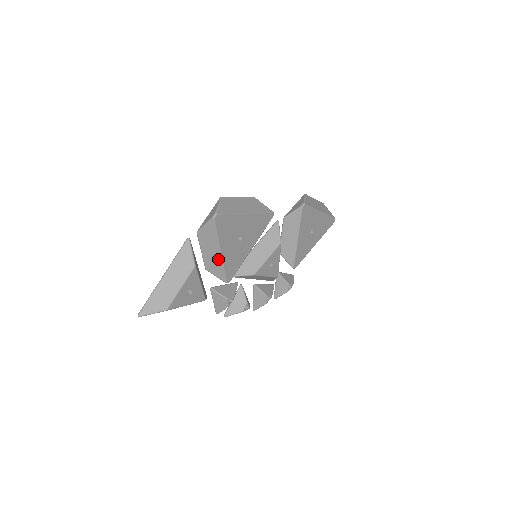
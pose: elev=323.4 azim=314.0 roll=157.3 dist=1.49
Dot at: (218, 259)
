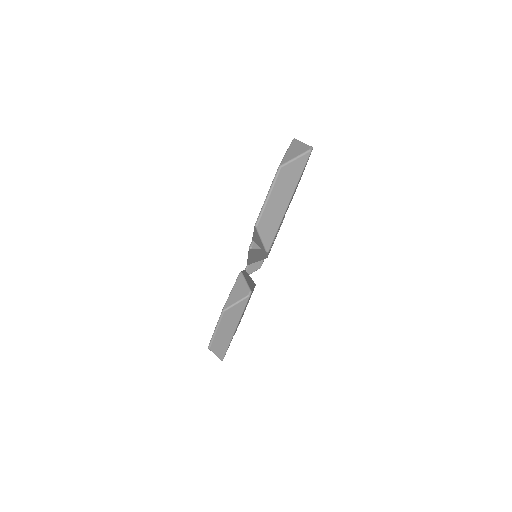
Dot at: occluded
